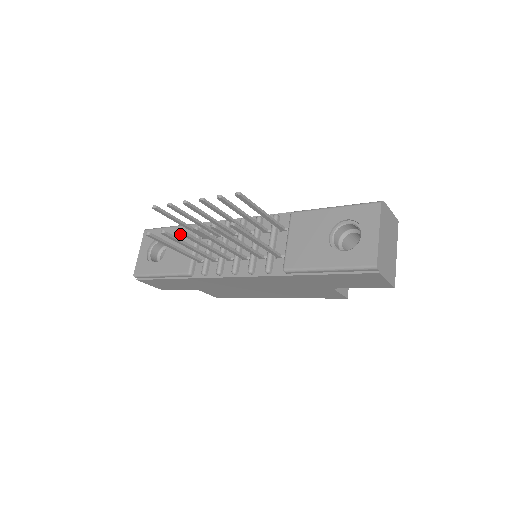
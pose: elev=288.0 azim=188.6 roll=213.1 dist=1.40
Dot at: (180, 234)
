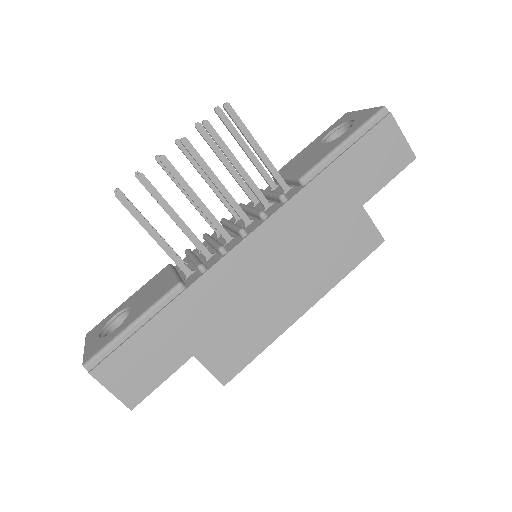
Dot at: (146, 287)
